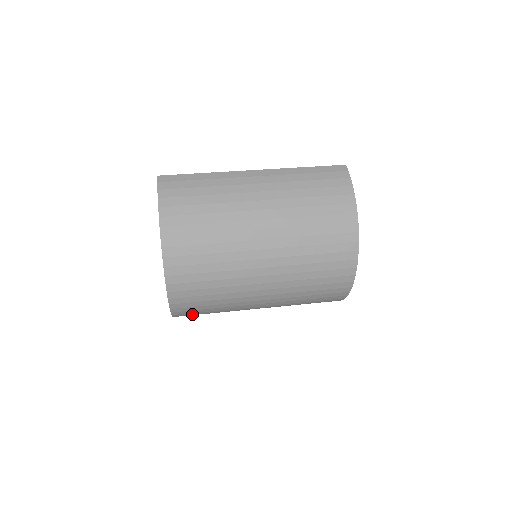
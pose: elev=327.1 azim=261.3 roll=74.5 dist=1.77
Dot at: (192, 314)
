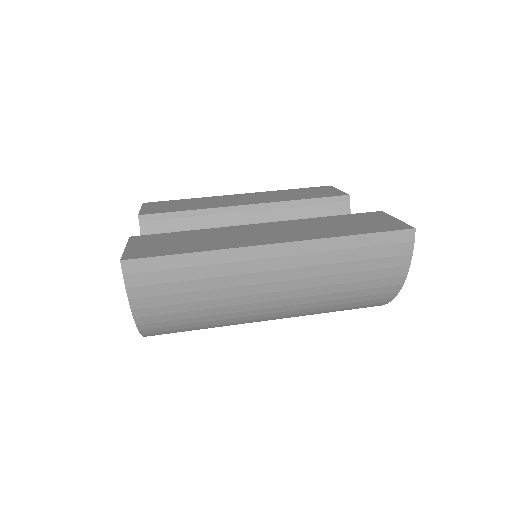
Dot at: occluded
